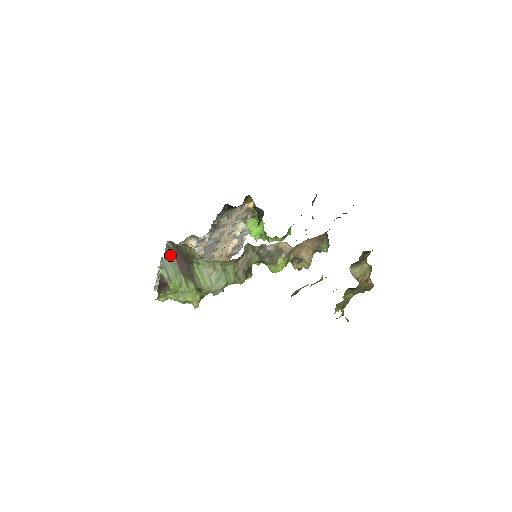
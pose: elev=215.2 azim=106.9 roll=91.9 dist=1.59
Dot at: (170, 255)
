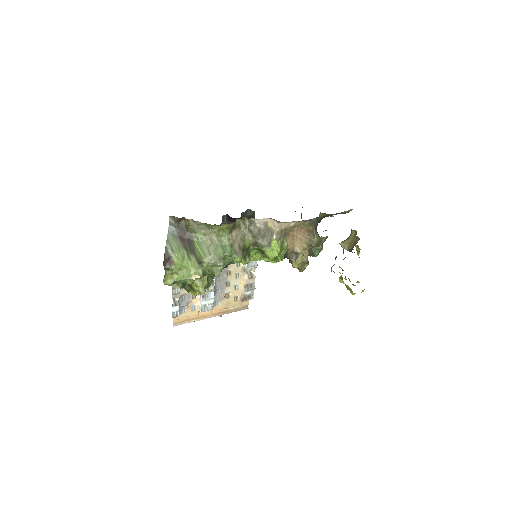
Dot at: (173, 232)
